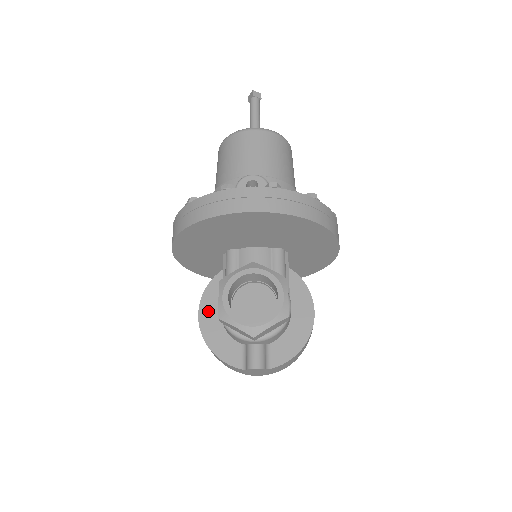
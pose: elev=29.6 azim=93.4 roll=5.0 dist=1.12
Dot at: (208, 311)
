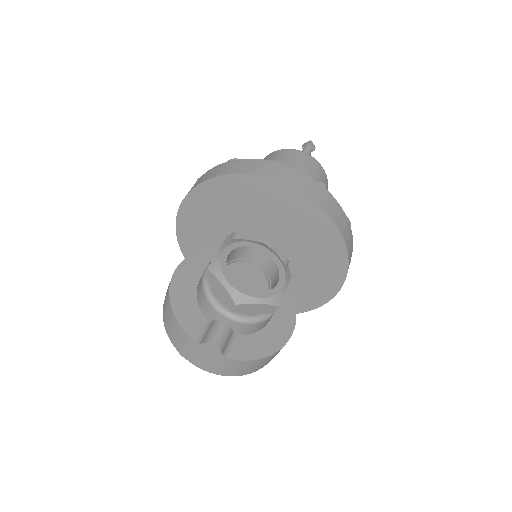
Dot at: (187, 272)
